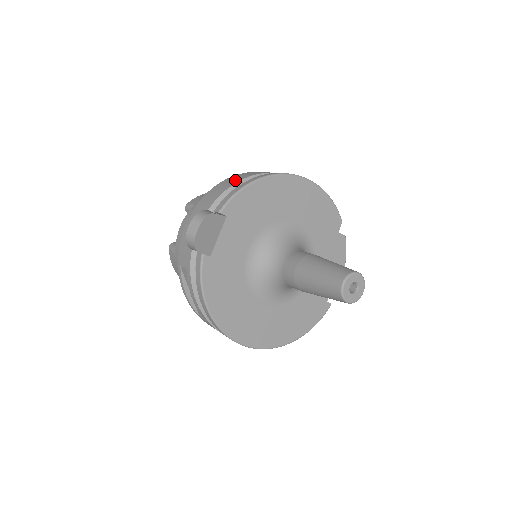
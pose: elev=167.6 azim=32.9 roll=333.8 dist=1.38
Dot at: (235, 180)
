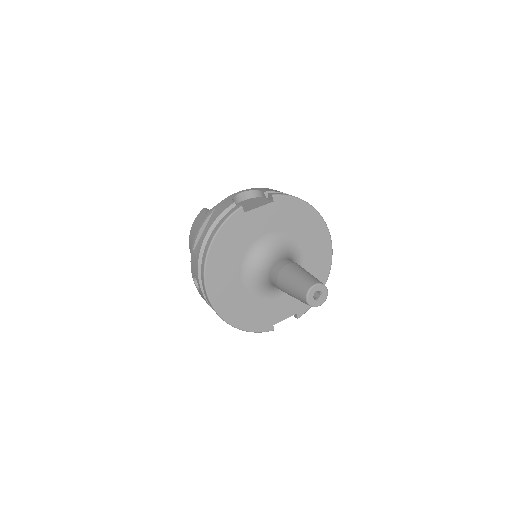
Dot at: occluded
